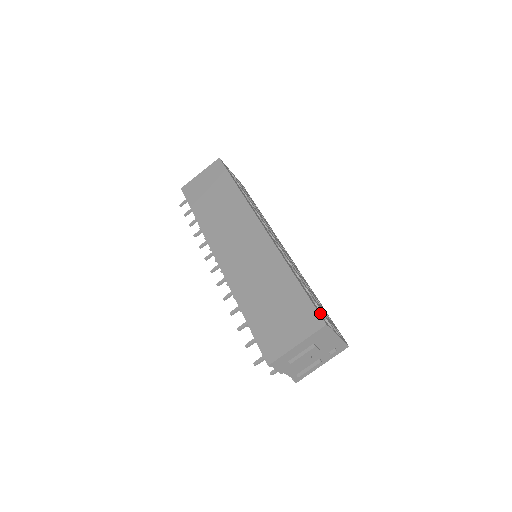
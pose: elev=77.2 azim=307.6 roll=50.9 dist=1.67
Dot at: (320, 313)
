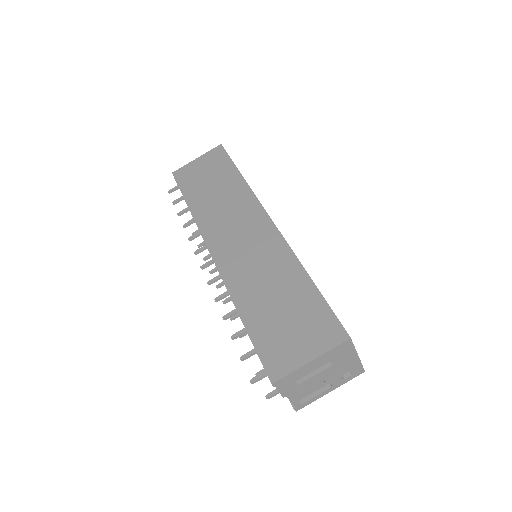
Dot at: occluded
